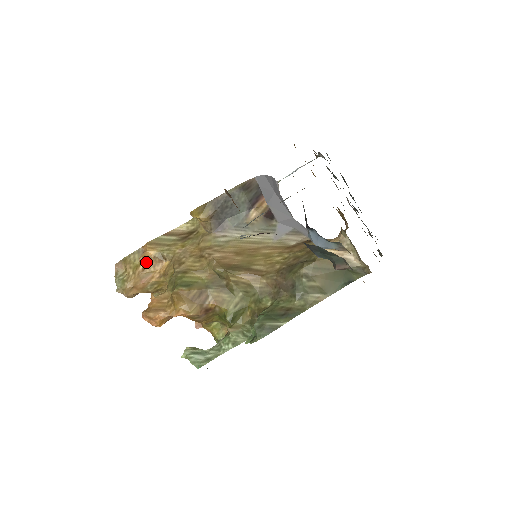
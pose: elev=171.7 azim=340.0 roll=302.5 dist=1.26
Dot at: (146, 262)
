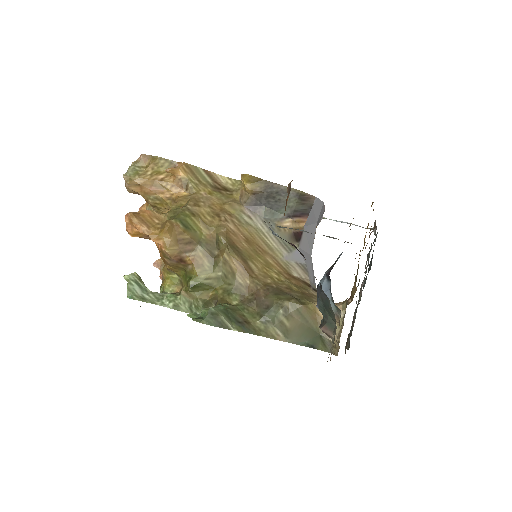
Dot at: (169, 176)
